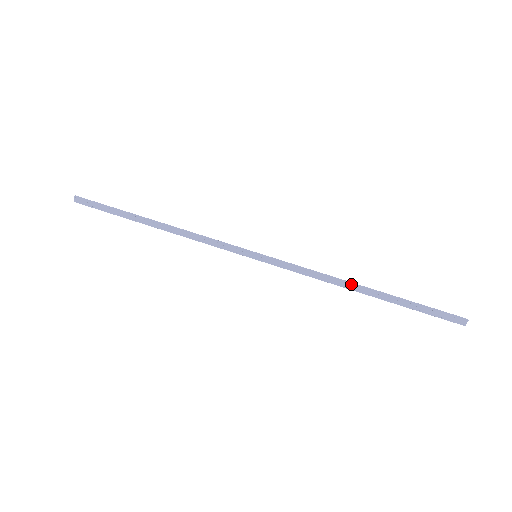
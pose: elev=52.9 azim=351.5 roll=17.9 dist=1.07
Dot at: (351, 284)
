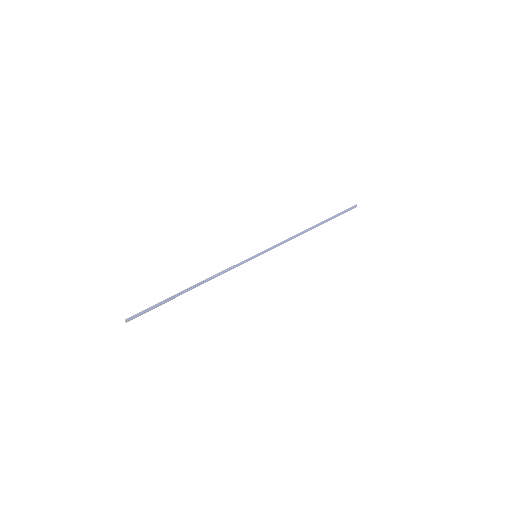
Dot at: (307, 231)
